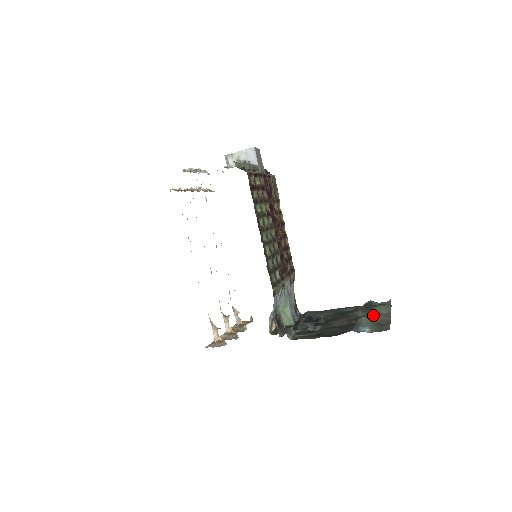
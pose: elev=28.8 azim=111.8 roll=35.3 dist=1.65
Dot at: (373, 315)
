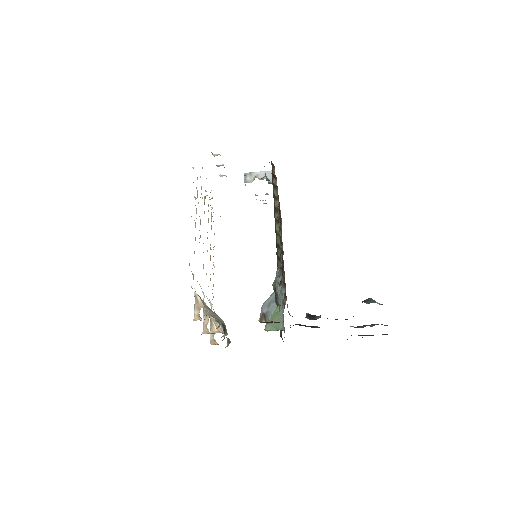
Dot at: occluded
